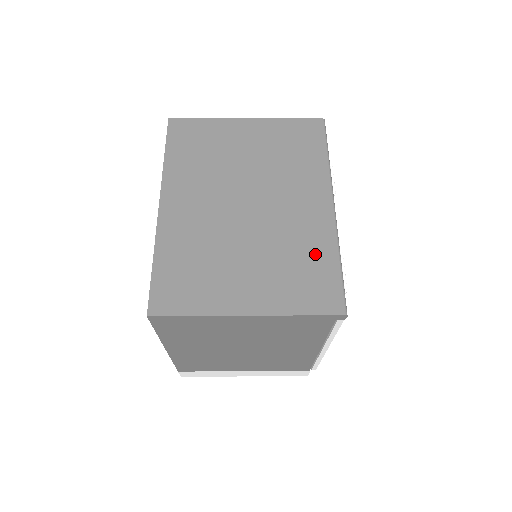
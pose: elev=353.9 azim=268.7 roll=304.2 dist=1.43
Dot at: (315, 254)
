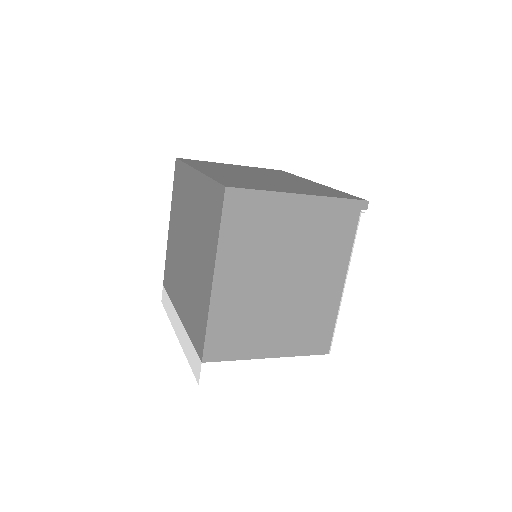
Dot at: (324, 189)
